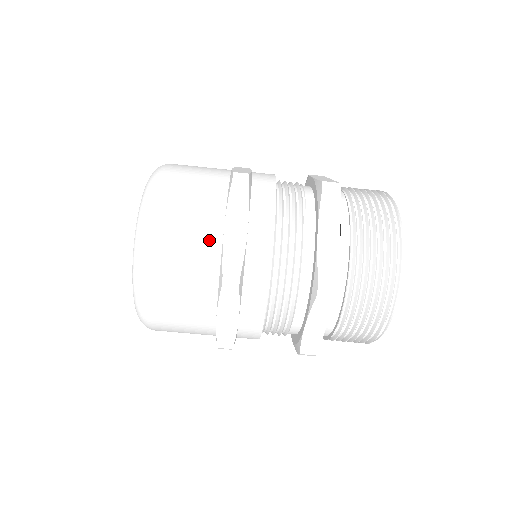
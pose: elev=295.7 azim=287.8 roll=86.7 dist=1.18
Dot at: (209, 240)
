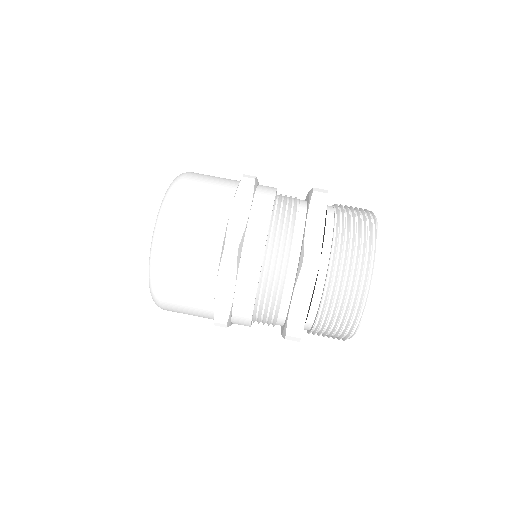
Dot at: (218, 217)
